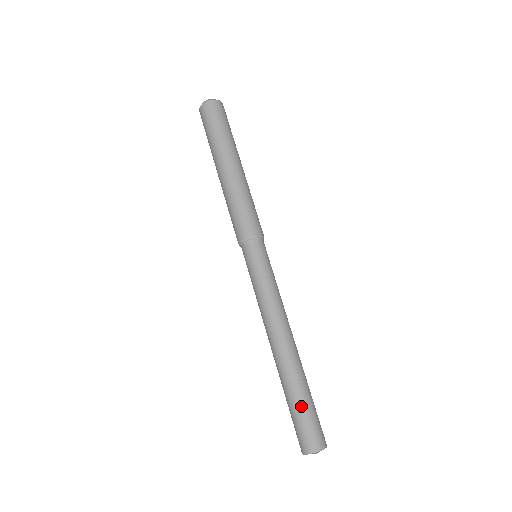
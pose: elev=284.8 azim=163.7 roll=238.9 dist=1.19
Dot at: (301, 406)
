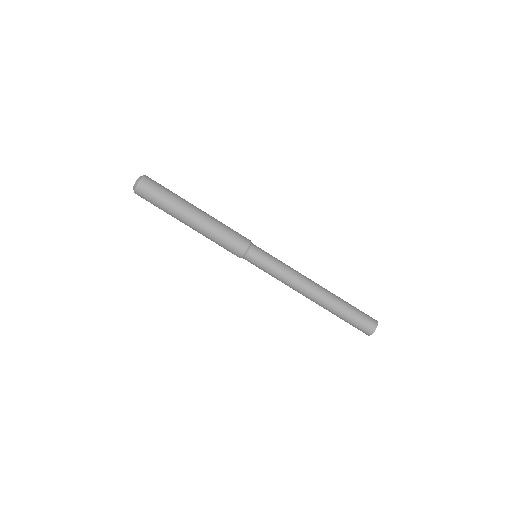
Dot at: (347, 319)
